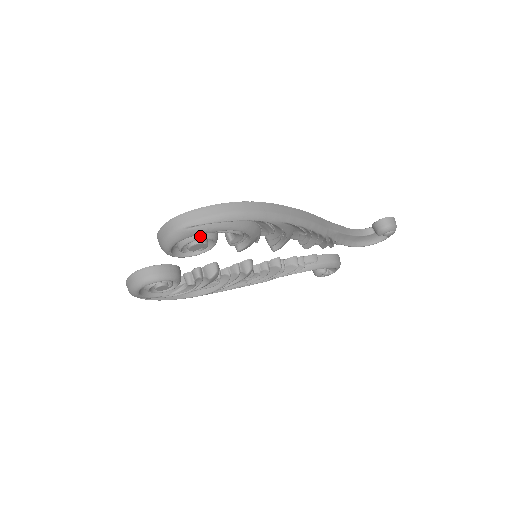
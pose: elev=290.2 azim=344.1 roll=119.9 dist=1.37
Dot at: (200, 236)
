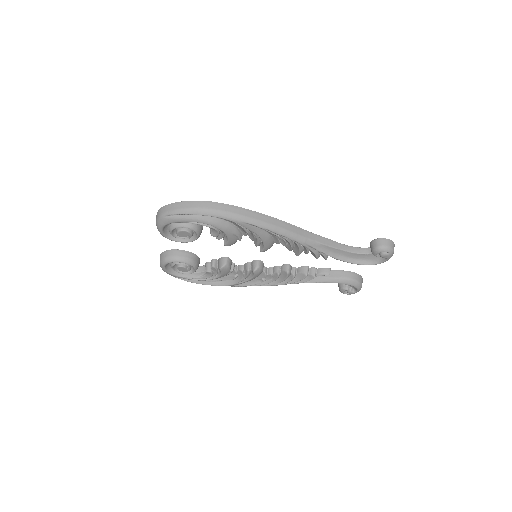
Dot at: (180, 225)
